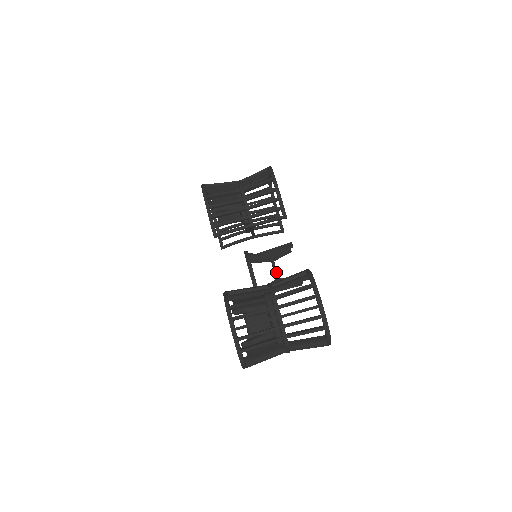
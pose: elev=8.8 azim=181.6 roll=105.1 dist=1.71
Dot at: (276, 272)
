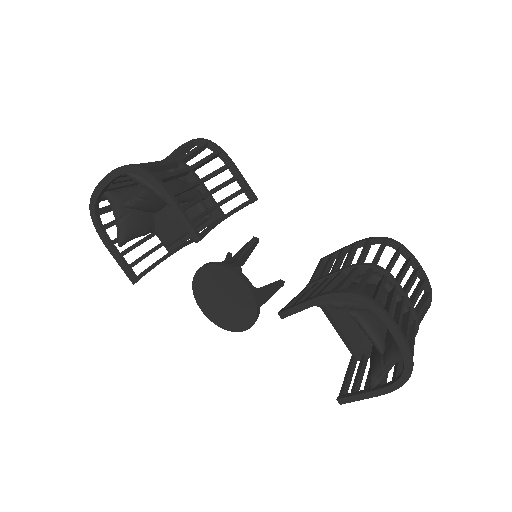
Dot at: occluded
